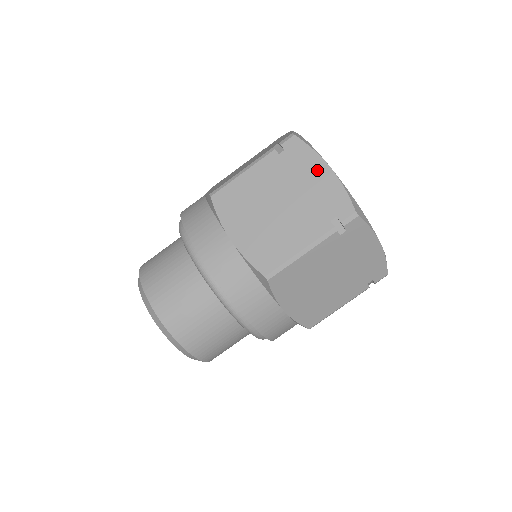
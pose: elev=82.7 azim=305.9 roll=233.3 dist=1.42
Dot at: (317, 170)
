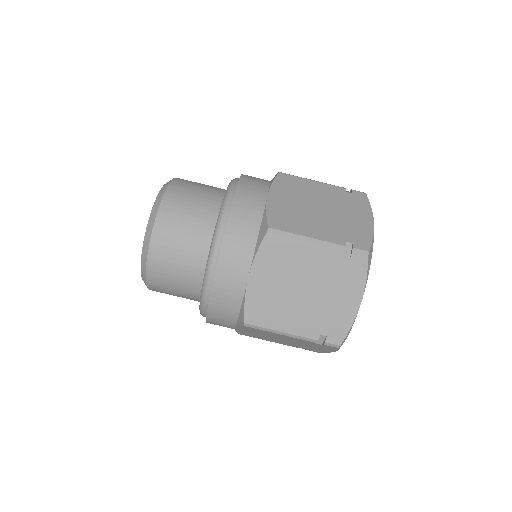
Dot at: (363, 216)
